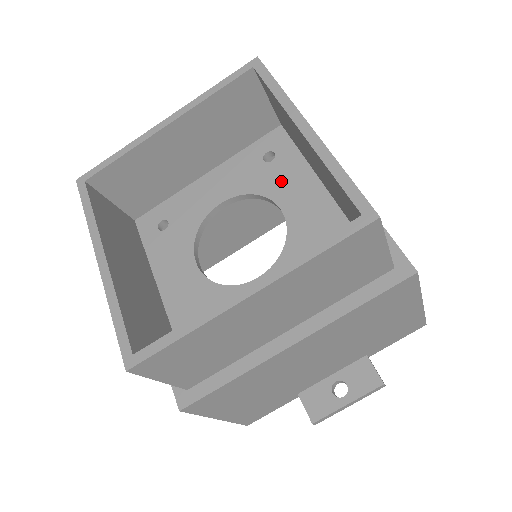
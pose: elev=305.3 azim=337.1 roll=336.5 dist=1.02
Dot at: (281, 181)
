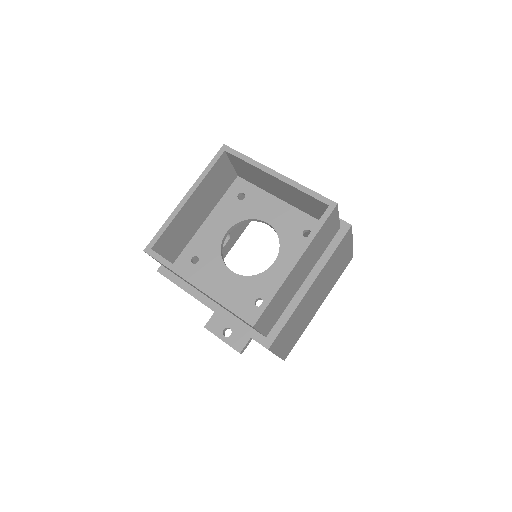
Dot at: (293, 251)
